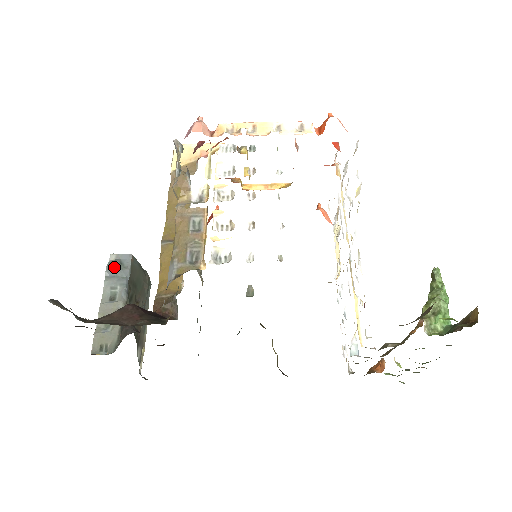
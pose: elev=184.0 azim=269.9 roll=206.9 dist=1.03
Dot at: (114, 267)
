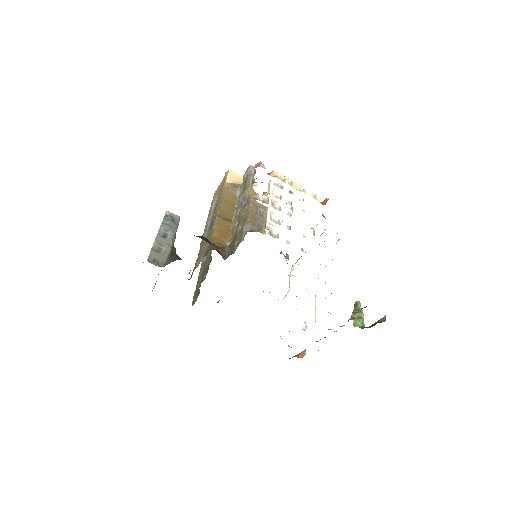
Dot at: (169, 219)
